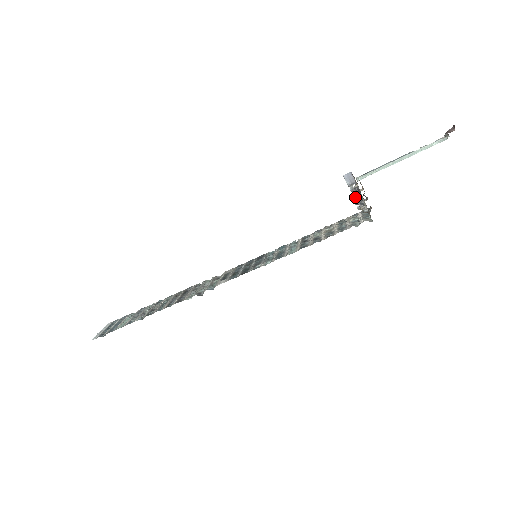
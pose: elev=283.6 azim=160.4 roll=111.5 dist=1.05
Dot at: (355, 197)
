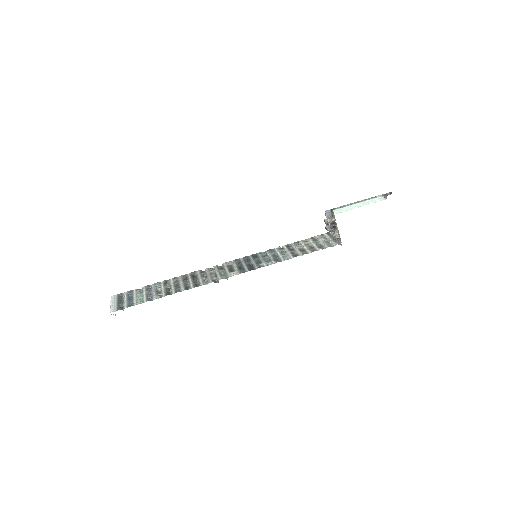
Dot at: (331, 226)
